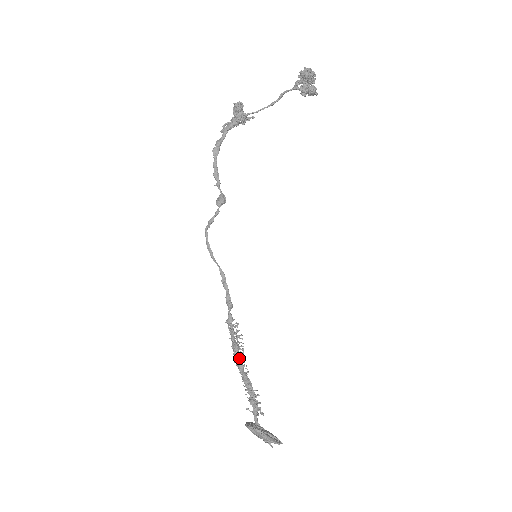
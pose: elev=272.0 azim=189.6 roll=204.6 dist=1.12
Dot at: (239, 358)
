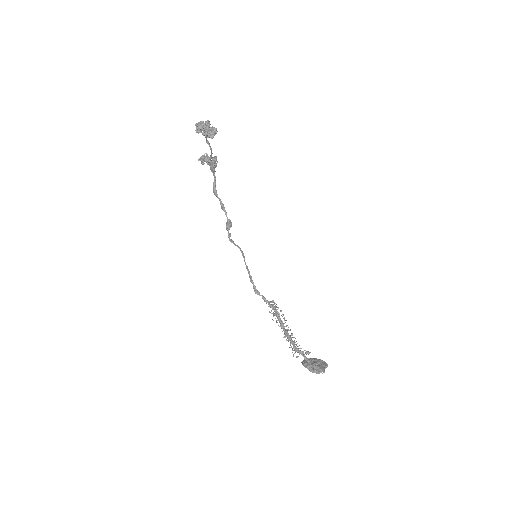
Dot at: (279, 322)
